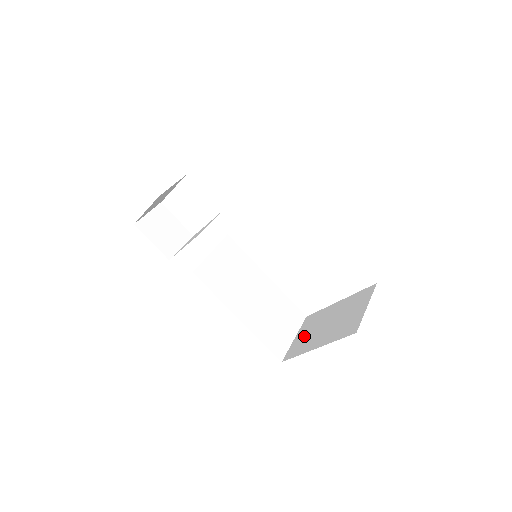
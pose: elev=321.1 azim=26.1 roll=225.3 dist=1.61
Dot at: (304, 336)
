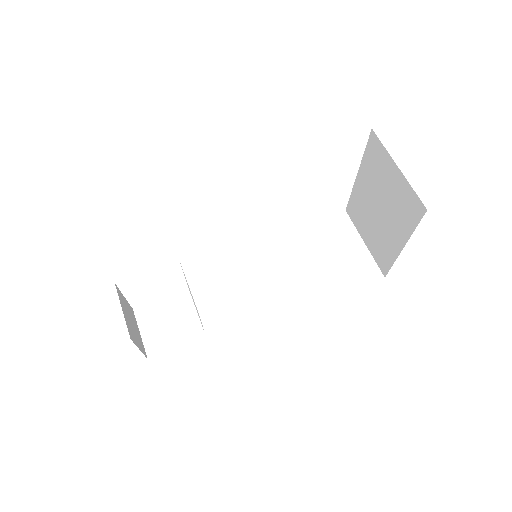
Dot at: (371, 237)
